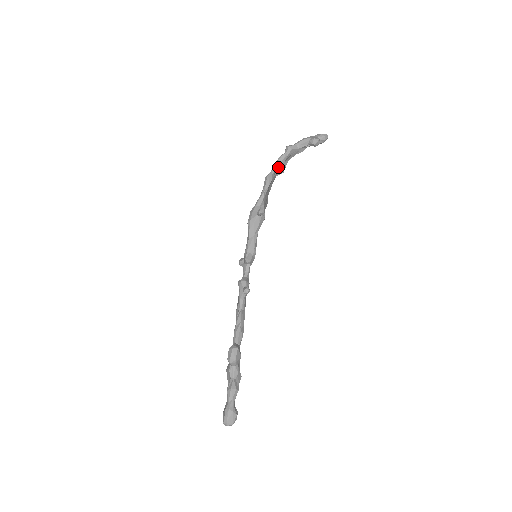
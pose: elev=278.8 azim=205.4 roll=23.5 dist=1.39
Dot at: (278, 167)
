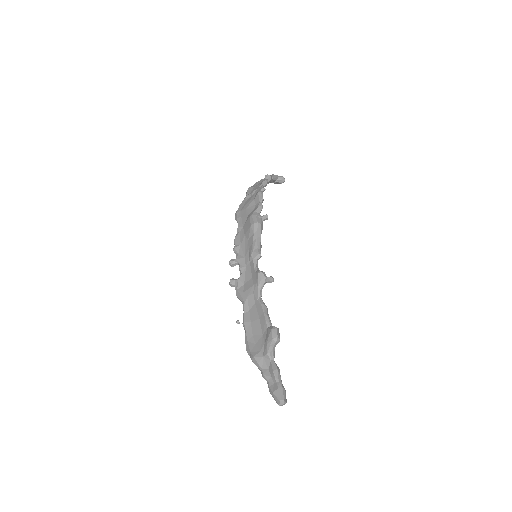
Dot at: occluded
